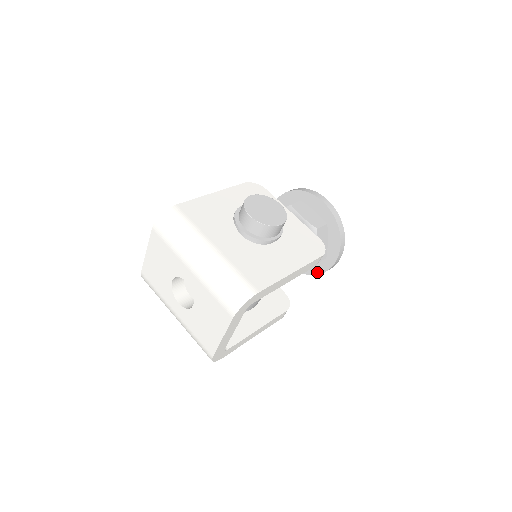
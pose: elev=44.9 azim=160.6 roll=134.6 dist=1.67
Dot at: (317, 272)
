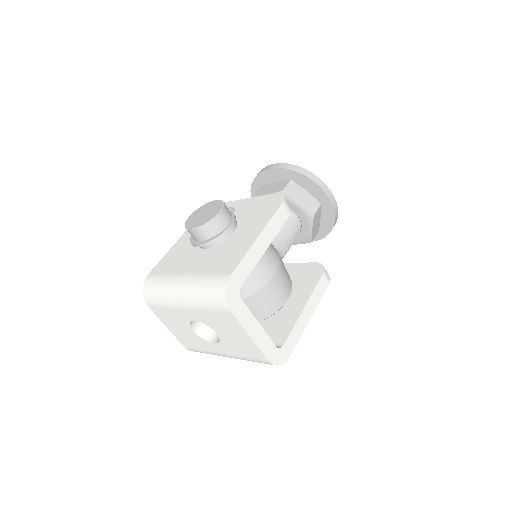
Dot at: (331, 223)
